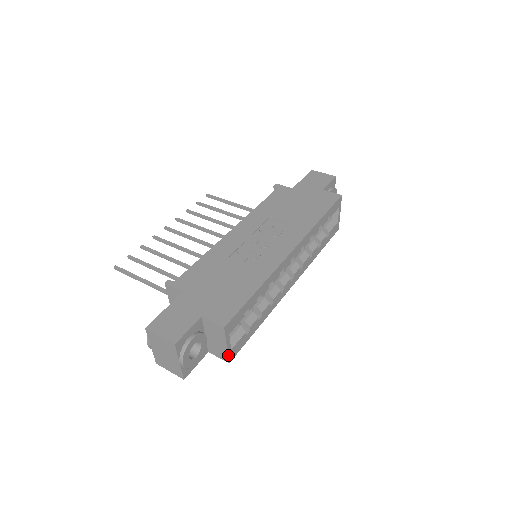
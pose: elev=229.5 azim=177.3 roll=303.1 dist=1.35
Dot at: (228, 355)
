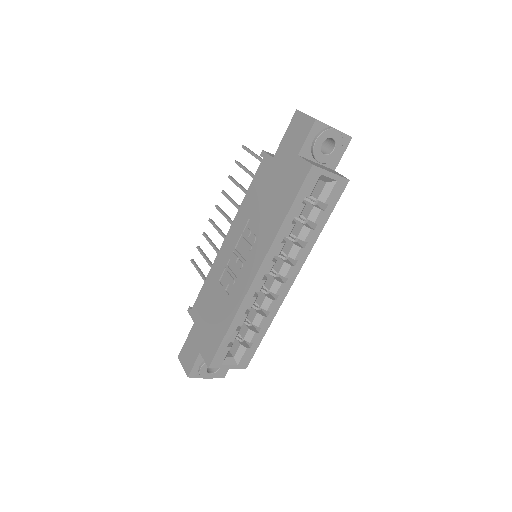
Dot at: (238, 368)
